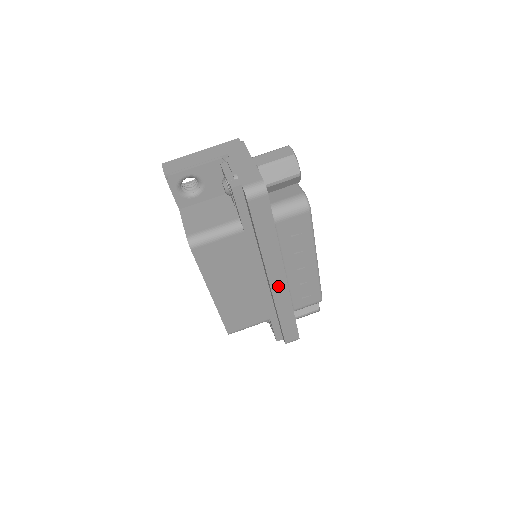
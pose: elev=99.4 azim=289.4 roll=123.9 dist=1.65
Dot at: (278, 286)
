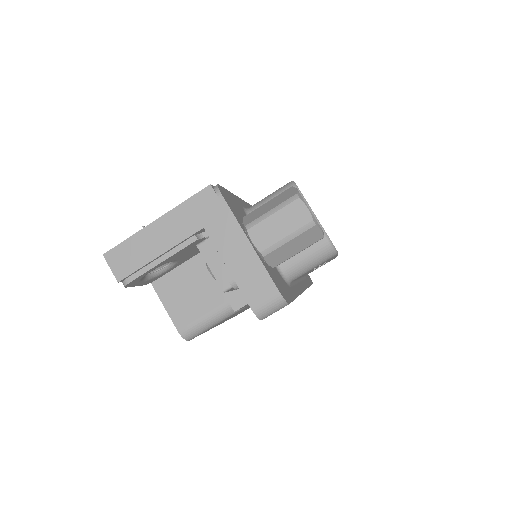
Dot at: occluded
